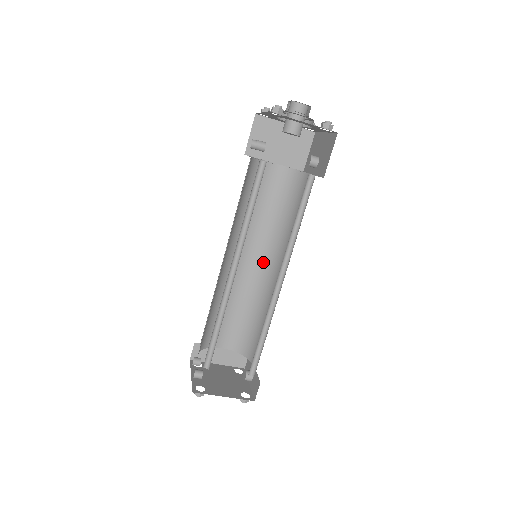
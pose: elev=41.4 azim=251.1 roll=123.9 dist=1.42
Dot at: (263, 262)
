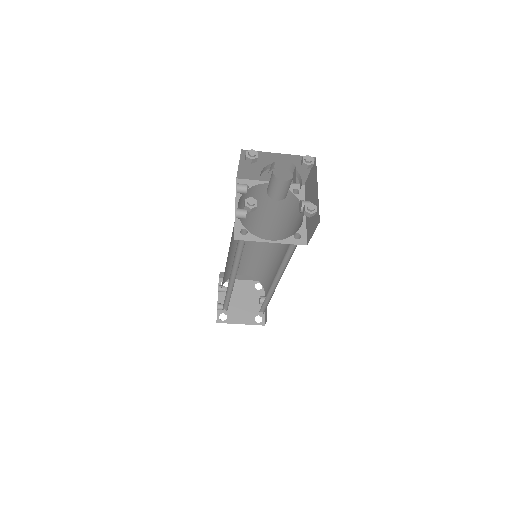
Dot at: occluded
